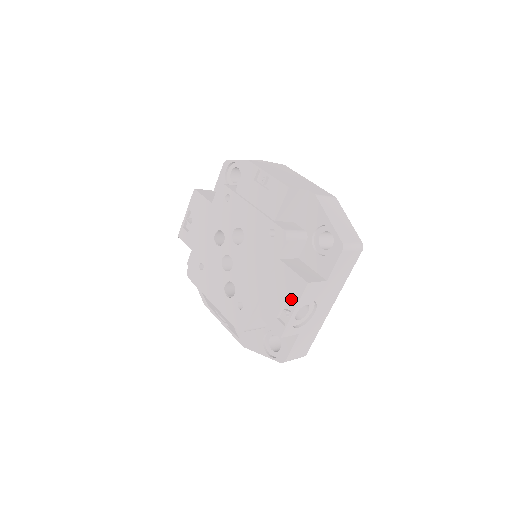
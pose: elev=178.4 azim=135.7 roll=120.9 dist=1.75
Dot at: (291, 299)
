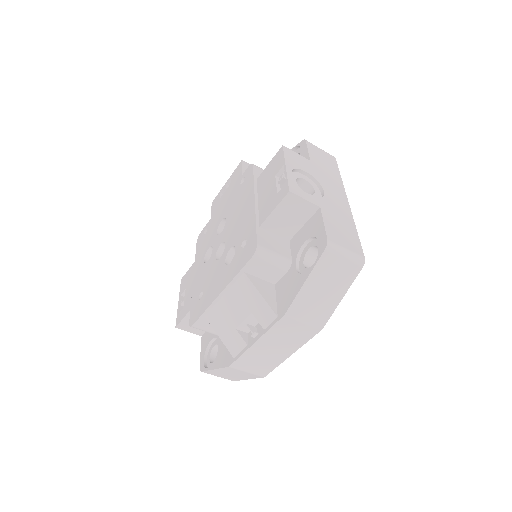
Dot at: (279, 169)
